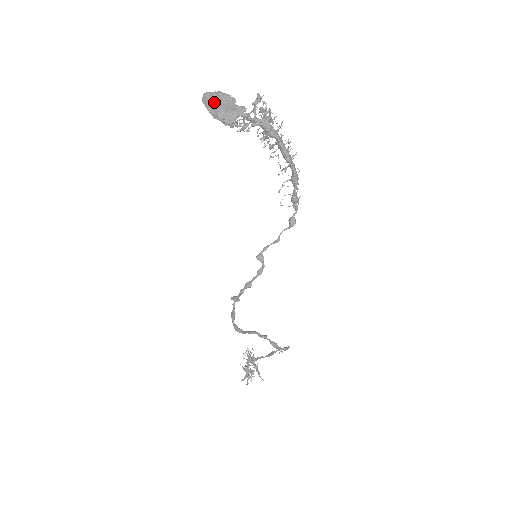
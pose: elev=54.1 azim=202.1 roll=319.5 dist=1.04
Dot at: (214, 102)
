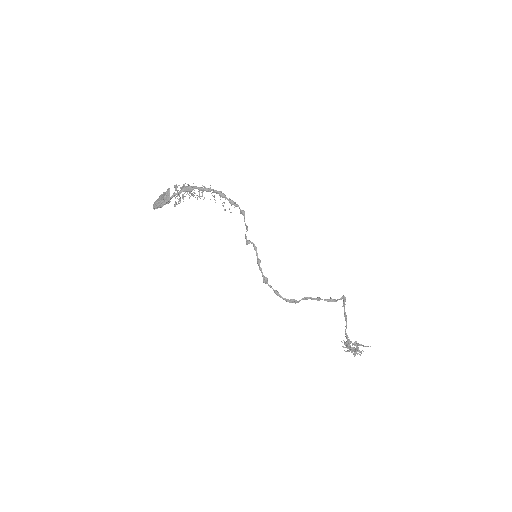
Dot at: (157, 202)
